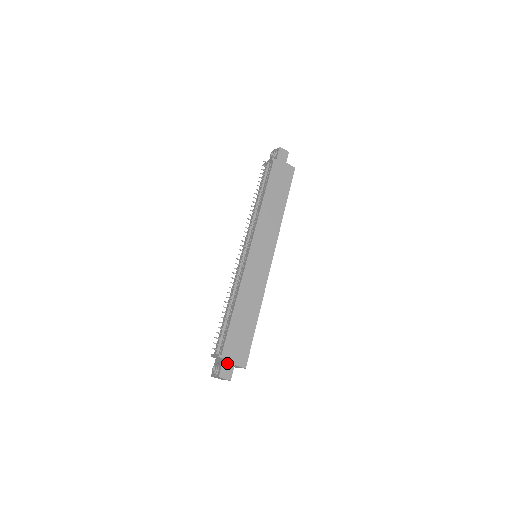
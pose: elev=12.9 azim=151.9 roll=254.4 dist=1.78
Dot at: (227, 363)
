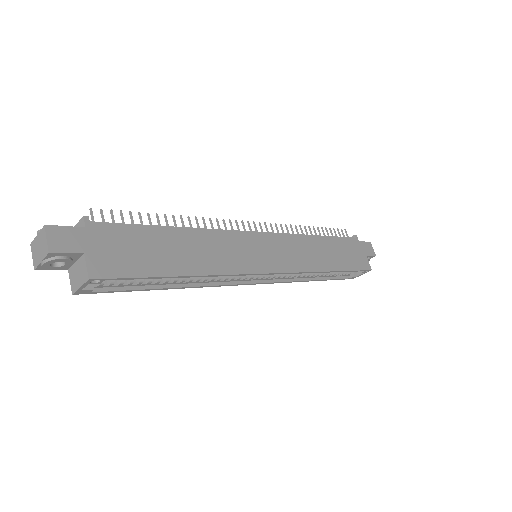
Dot at: (80, 236)
